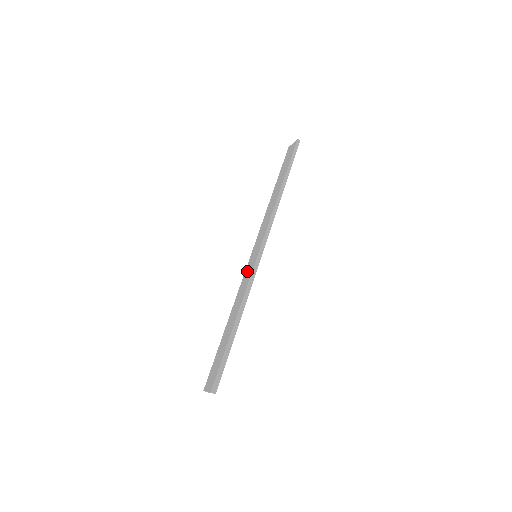
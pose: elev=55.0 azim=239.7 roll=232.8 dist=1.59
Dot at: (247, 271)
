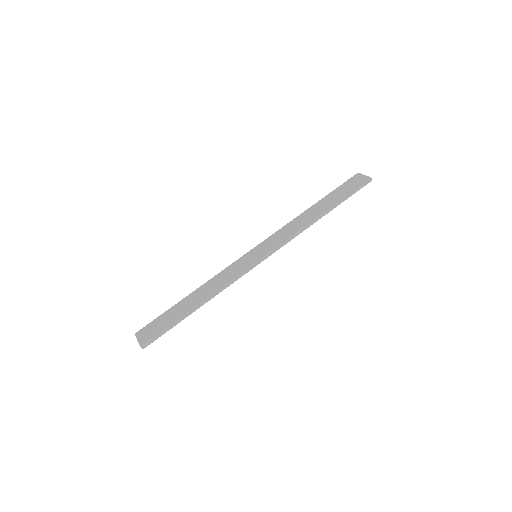
Dot at: (239, 263)
